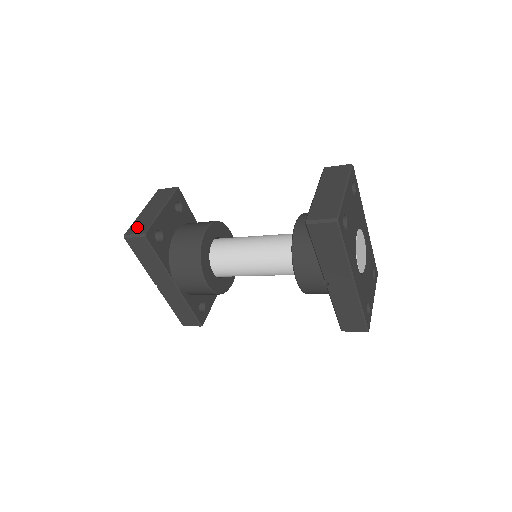
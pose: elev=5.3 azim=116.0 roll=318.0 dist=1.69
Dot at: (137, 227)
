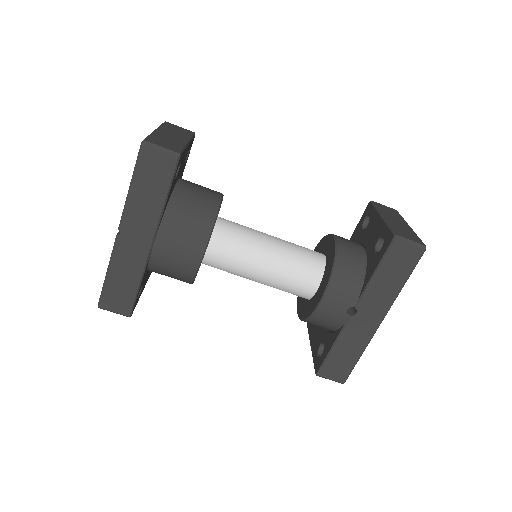
Dot at: (162, 142)
